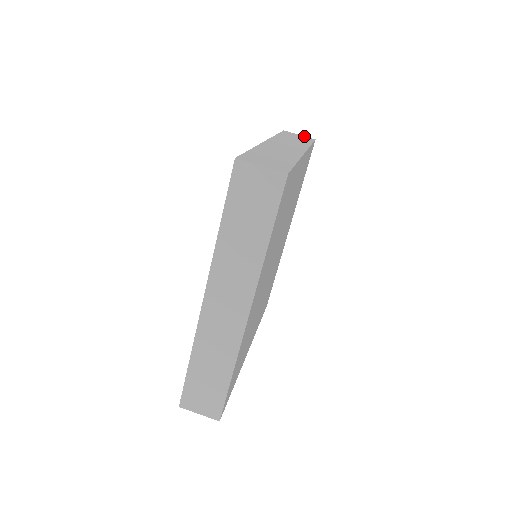
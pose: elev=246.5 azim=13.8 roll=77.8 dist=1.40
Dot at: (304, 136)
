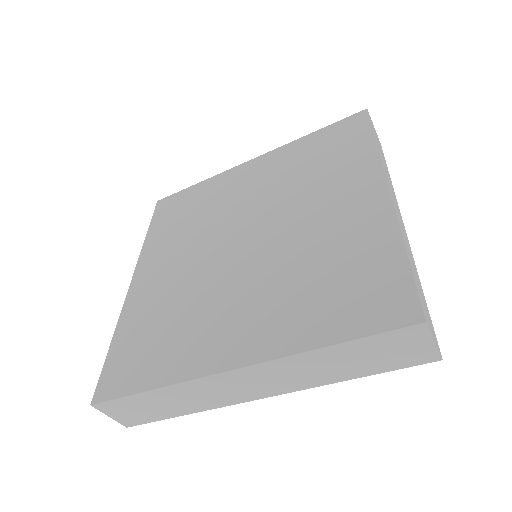
Dot at: occluded
